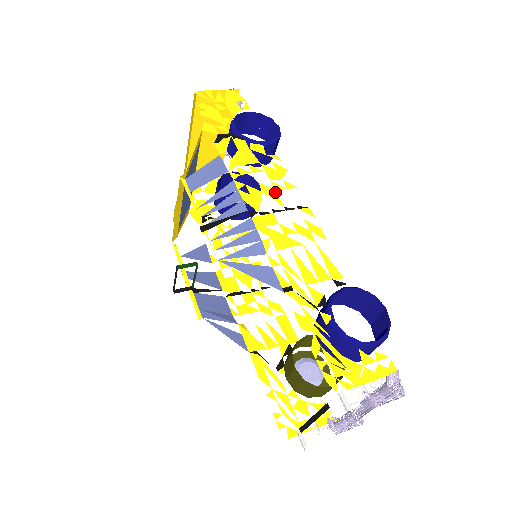
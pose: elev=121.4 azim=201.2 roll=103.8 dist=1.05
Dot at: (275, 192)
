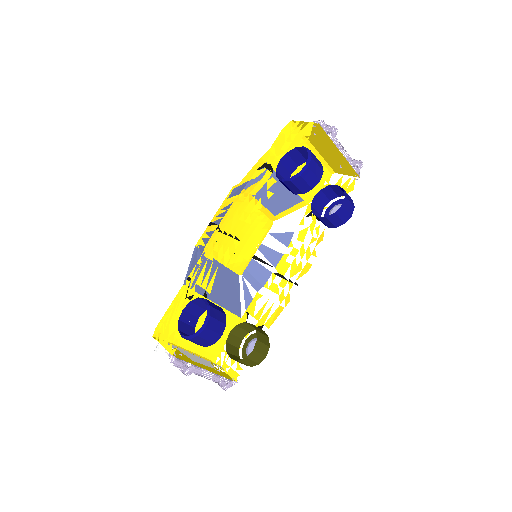
Dot at: occluded
